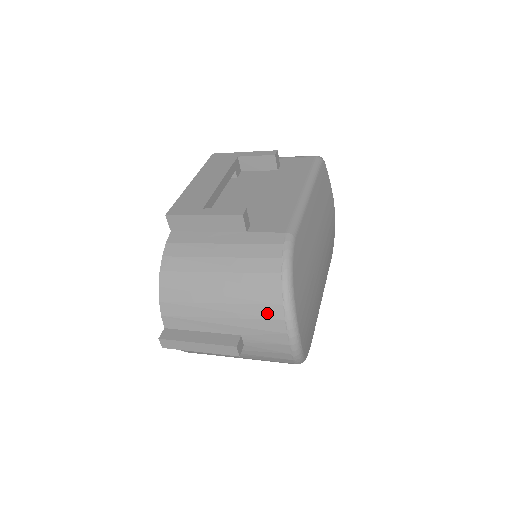
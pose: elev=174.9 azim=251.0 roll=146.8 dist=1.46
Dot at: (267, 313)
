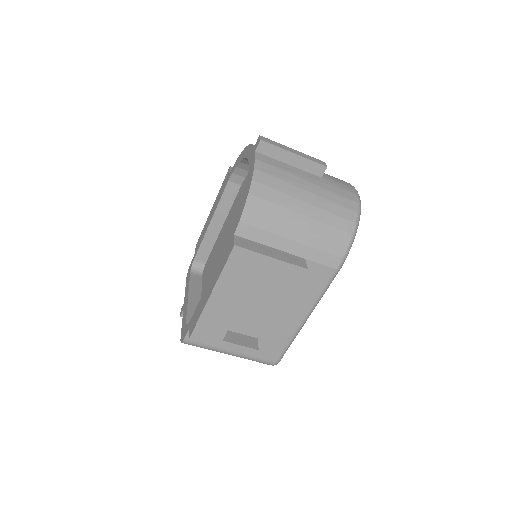
Dot at: occluded
